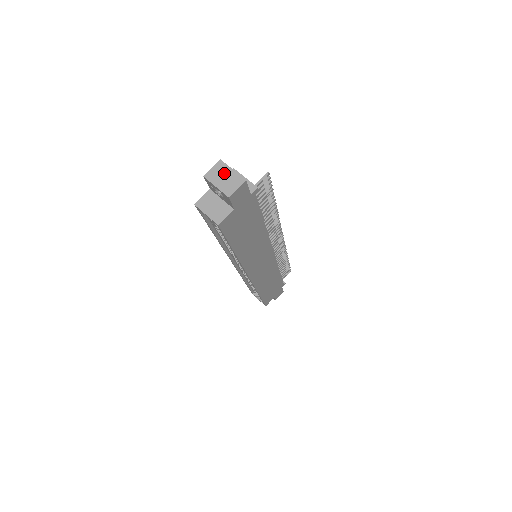
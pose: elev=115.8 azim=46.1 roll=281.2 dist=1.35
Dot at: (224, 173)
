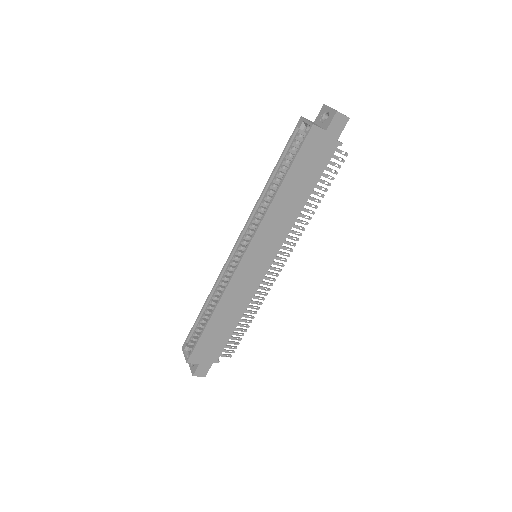
Dot at: occluded
